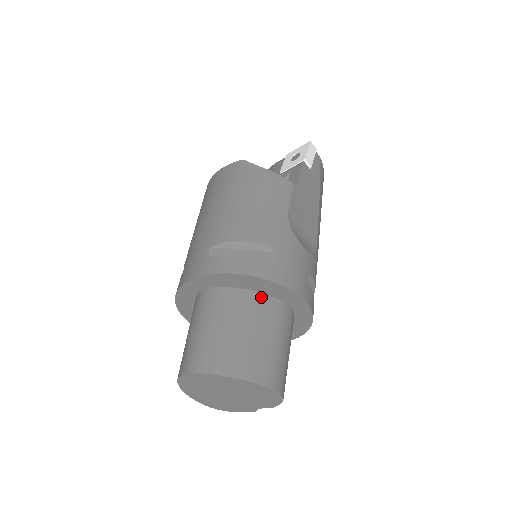
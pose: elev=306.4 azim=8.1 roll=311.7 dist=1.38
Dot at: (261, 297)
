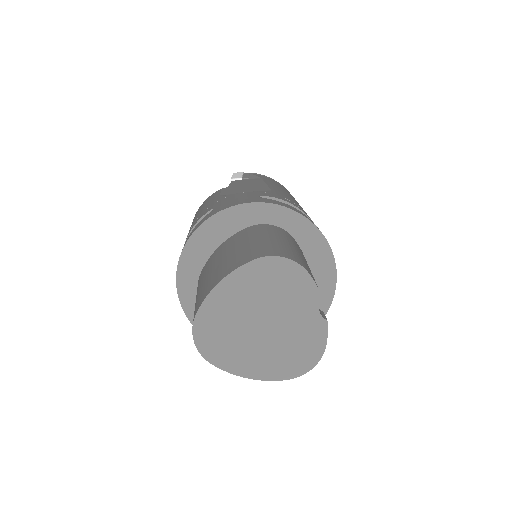
Dot at: (227, 241)
